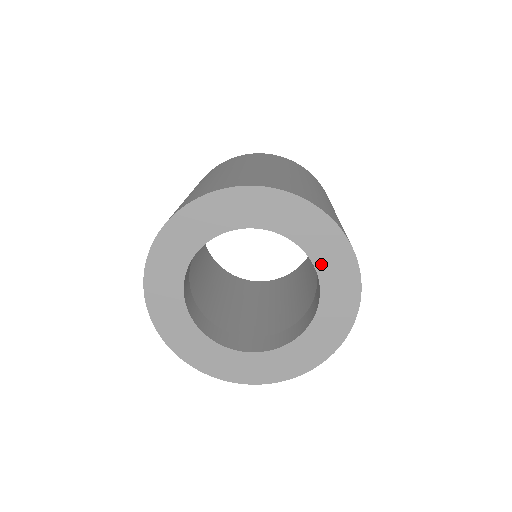
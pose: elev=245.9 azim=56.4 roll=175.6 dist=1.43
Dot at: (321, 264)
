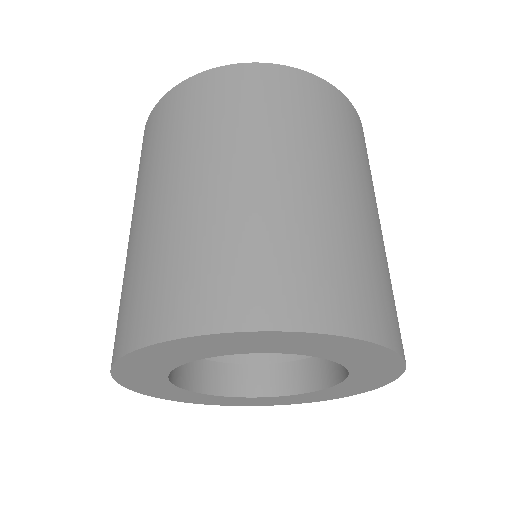
Dot at: (356, 367)
